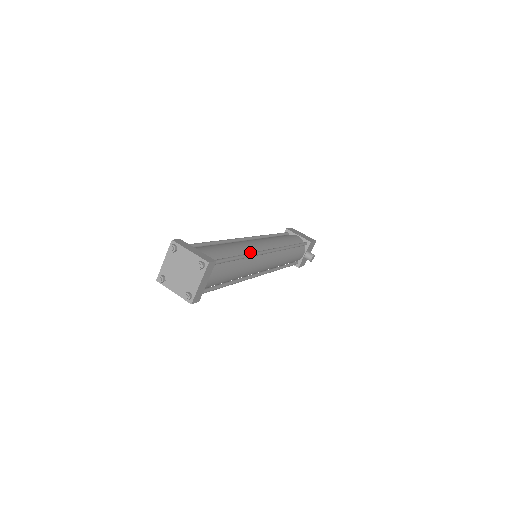
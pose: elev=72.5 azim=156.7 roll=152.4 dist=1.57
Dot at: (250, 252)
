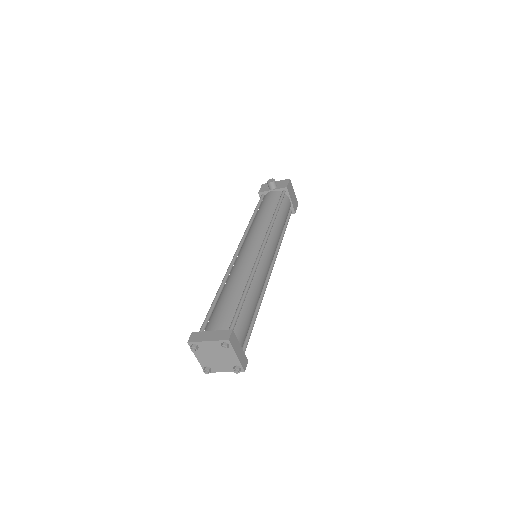
Dot at: (262, 290)
